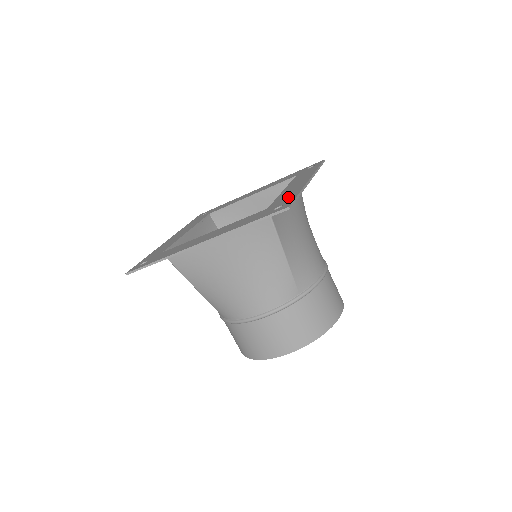
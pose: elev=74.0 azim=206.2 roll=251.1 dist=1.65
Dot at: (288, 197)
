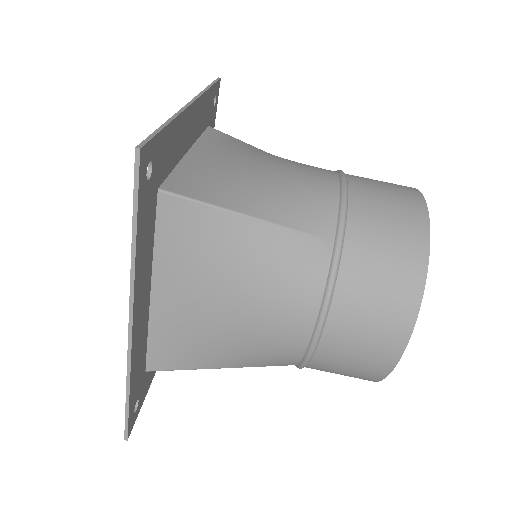
Dot at: occluded
